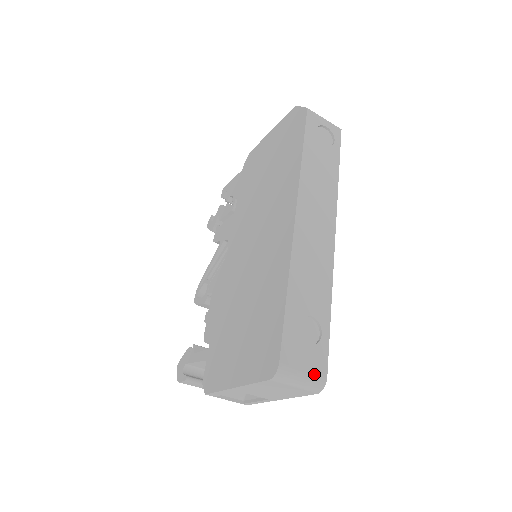
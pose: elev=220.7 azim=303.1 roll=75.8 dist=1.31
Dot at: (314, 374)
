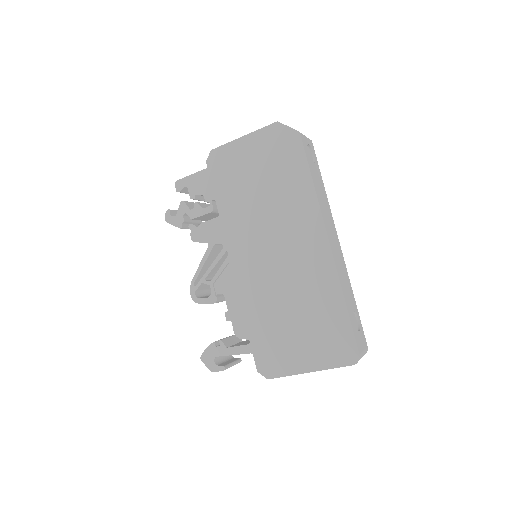
Dot at: (365, 348)
